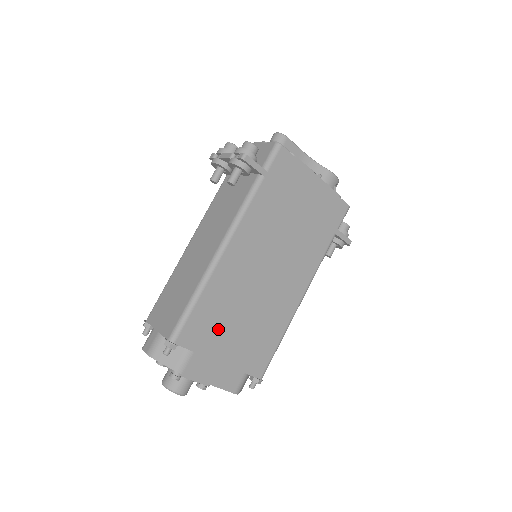
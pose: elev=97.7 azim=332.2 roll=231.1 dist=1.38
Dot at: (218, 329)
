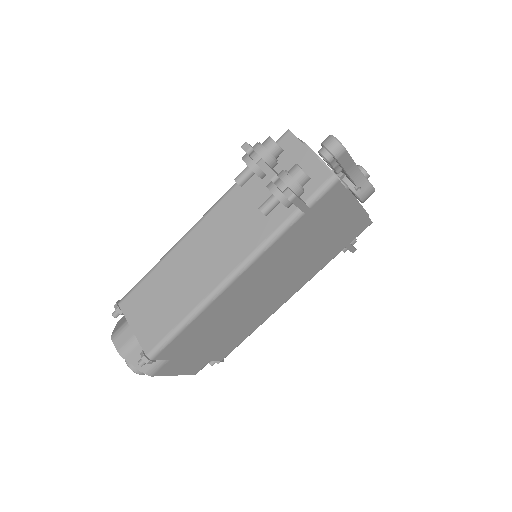
Dot at: (199, 340)
